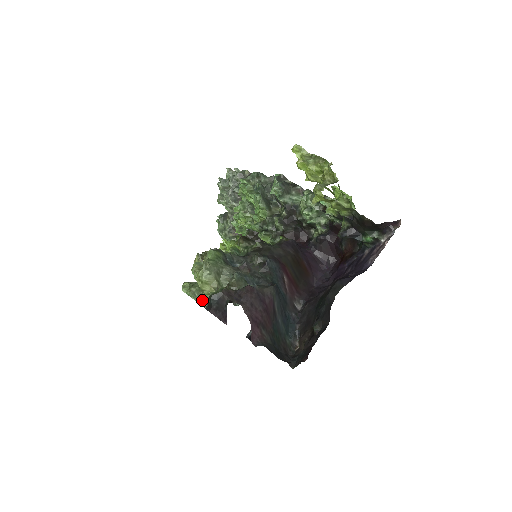
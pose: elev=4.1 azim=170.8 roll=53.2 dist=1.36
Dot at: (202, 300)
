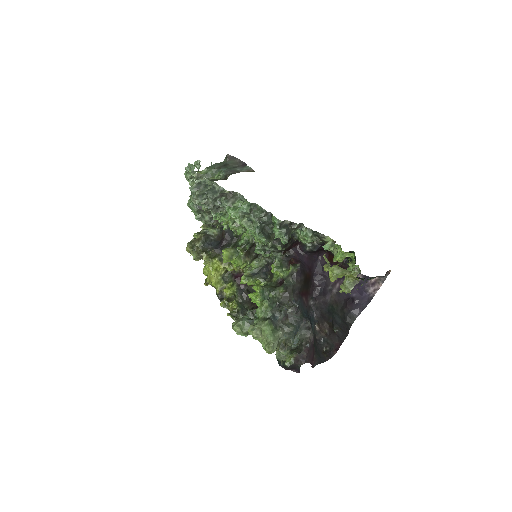
Dot at: occluded
